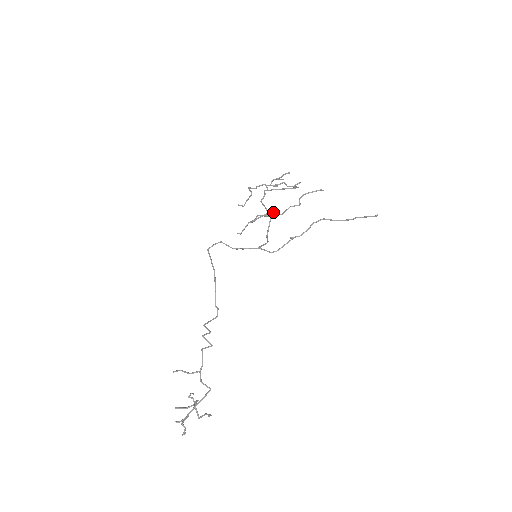
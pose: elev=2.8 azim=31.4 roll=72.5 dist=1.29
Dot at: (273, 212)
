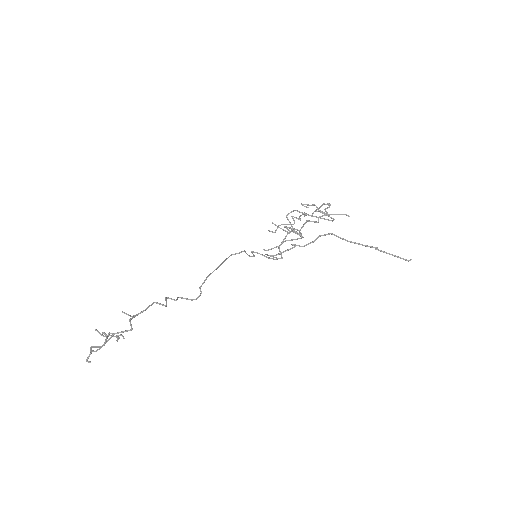
Dot at: (301, 236)
